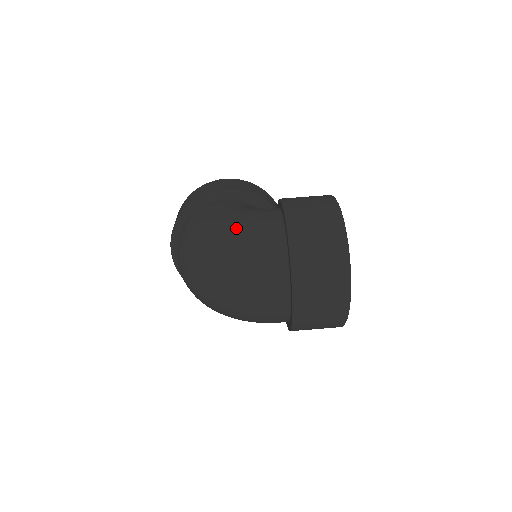
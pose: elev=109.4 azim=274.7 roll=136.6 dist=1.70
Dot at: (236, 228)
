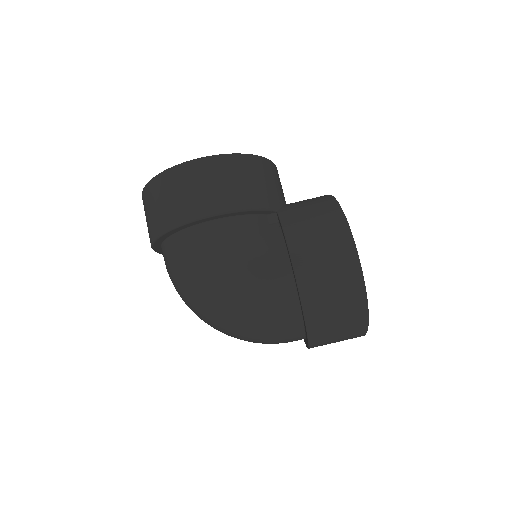
Dot at: (244, 304)
